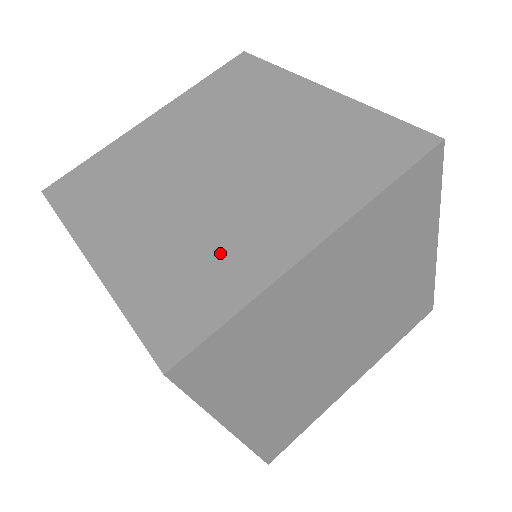
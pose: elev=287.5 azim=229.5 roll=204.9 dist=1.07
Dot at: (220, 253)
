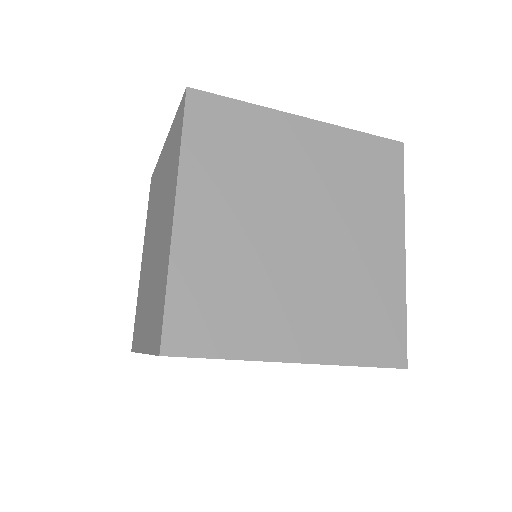
Dot at: (160, 273)
